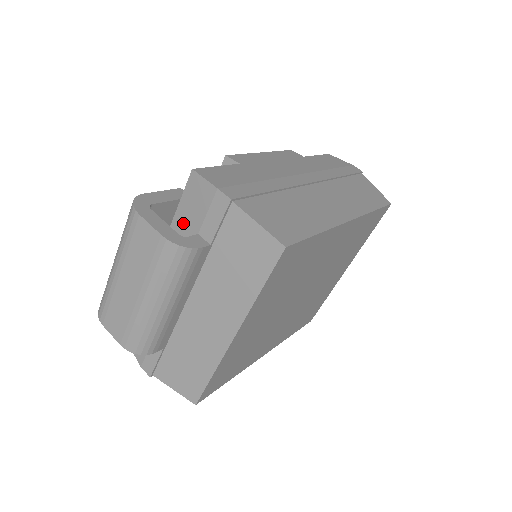
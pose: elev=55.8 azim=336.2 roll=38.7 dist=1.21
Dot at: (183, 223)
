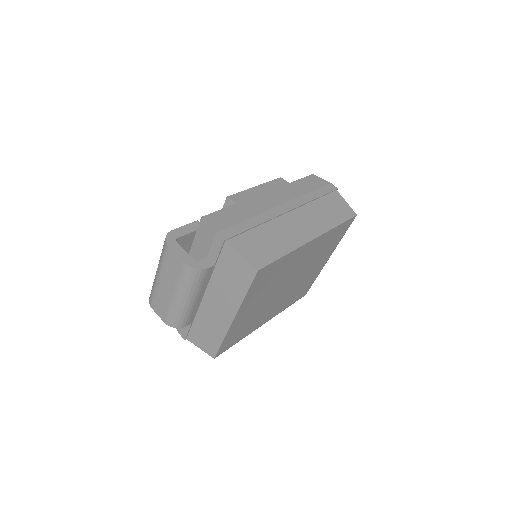
Dot at: (198, 249)
